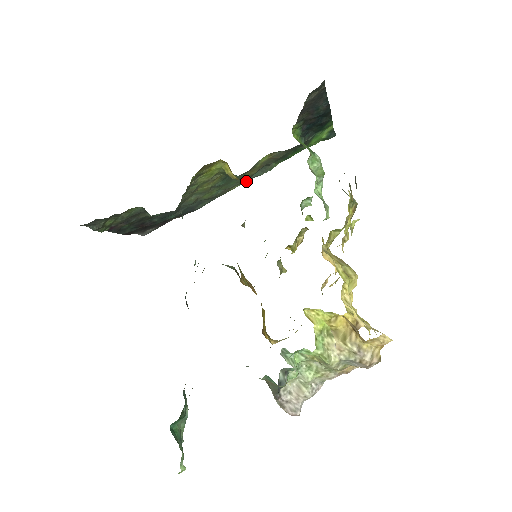
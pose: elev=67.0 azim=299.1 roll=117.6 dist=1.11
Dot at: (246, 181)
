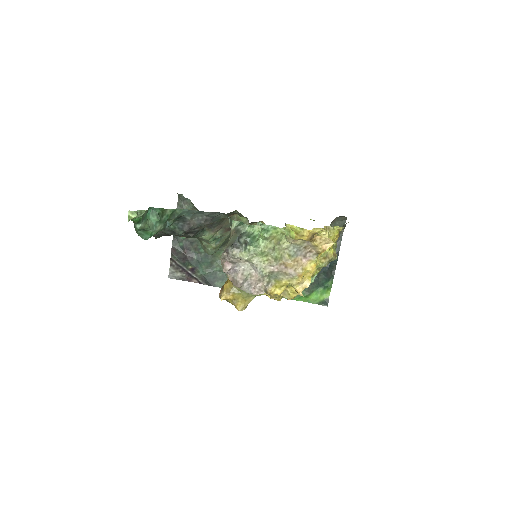
Dot at: occluded
